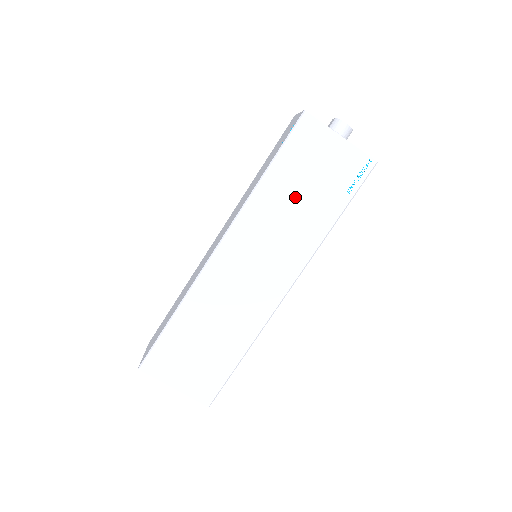
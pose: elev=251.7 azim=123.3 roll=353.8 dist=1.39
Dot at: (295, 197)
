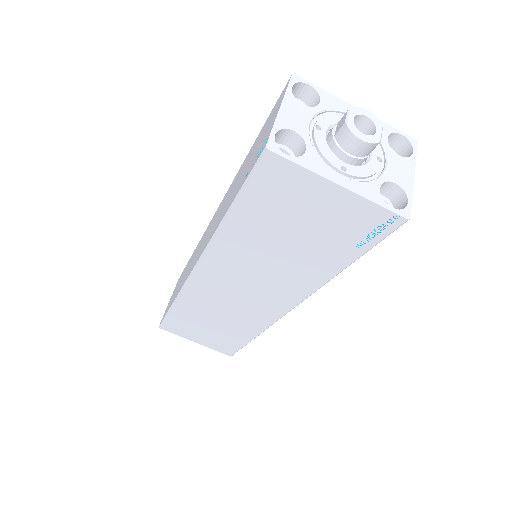
Dot at: (276, 243)
